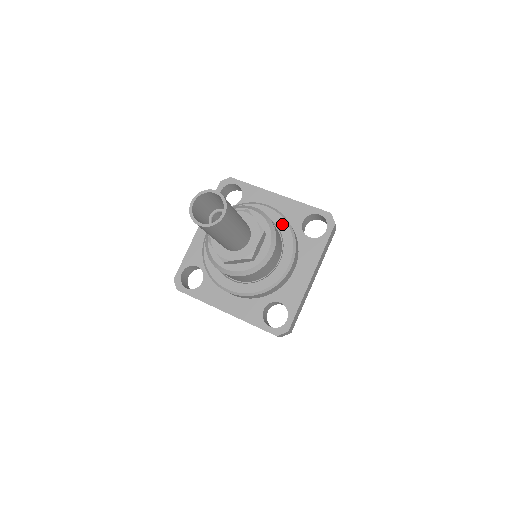
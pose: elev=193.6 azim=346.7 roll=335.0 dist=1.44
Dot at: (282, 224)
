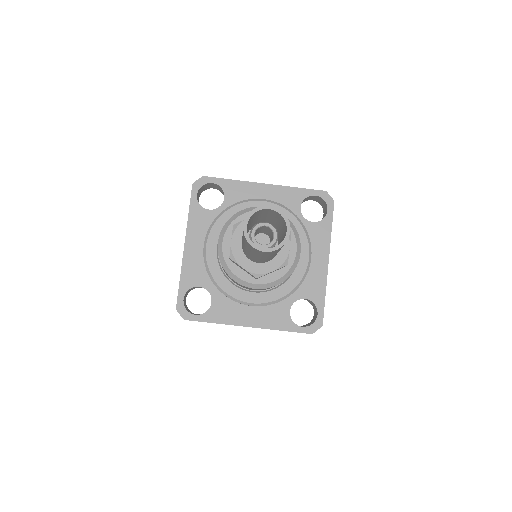
Dot at: (287, 216)
